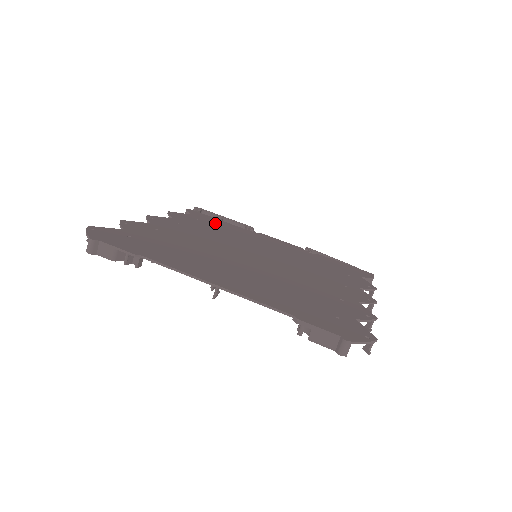
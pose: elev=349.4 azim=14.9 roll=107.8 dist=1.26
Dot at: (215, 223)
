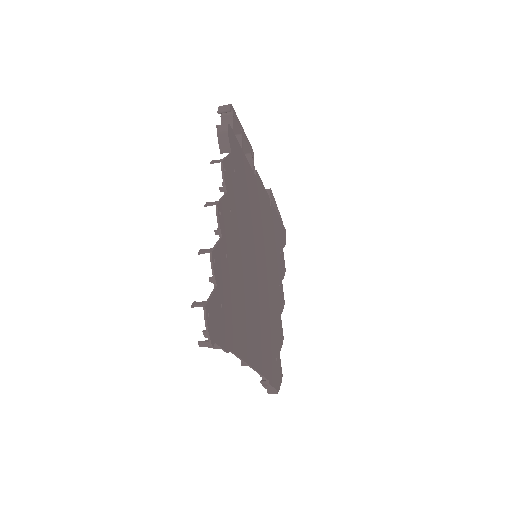
Dot at: (242, 172)
